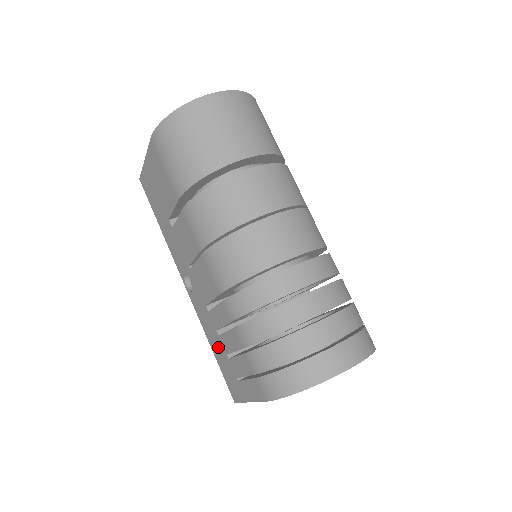
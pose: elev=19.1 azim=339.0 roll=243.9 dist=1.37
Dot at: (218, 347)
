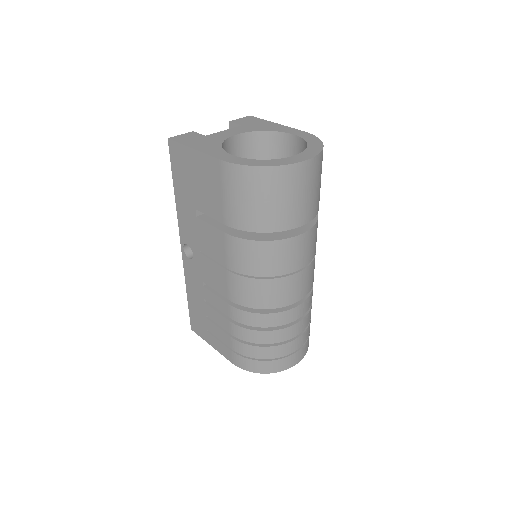
Dot at: (198, 303)
